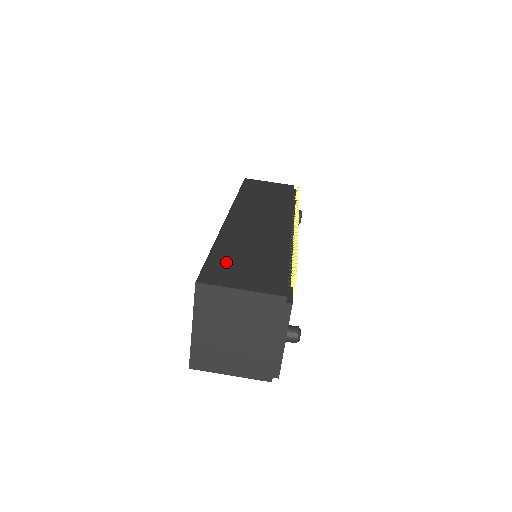
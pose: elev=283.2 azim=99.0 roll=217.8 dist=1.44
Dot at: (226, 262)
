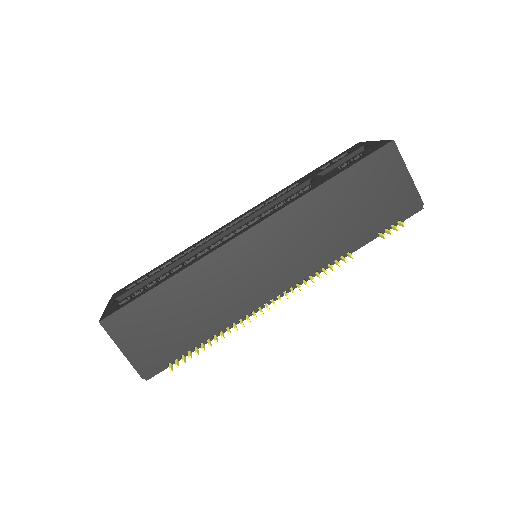
Dot at: (149, 312)
